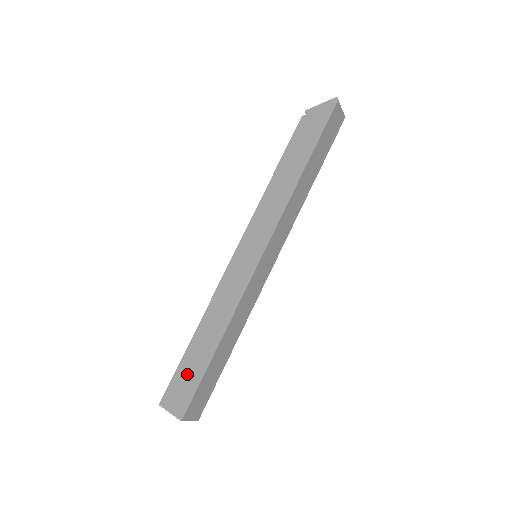
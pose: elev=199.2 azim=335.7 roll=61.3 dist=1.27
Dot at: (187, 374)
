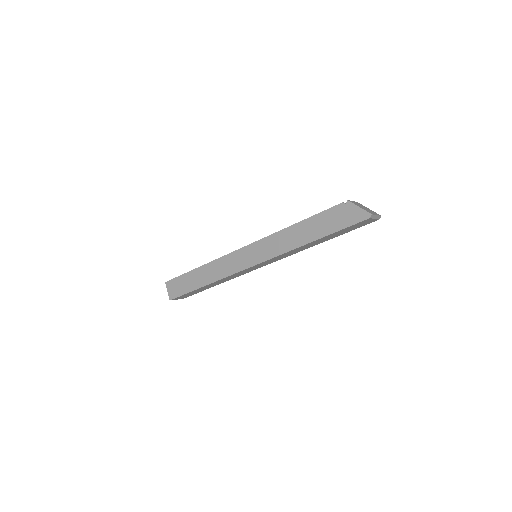
Dot at: (184, 283)
